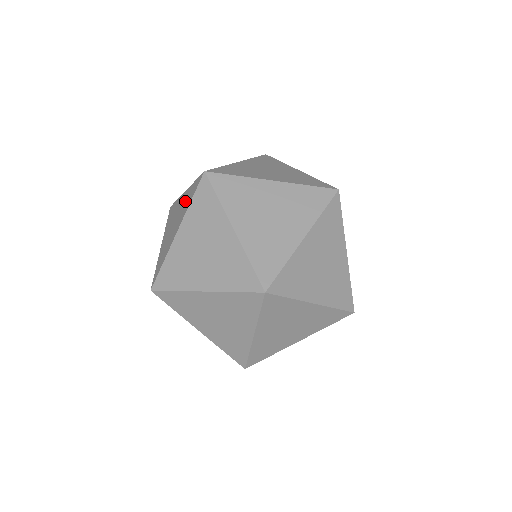
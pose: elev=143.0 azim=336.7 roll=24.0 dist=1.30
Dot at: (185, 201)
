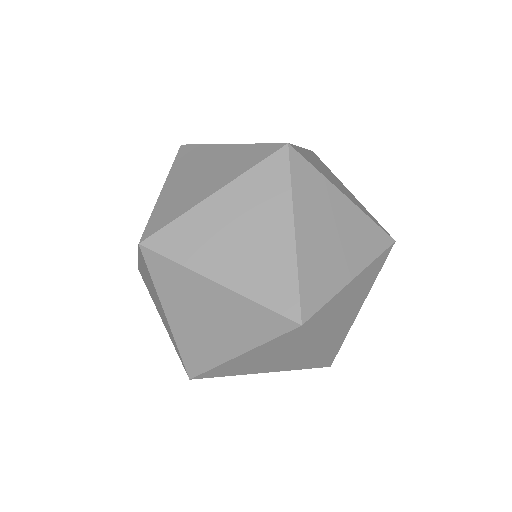
Dot at: occluded
